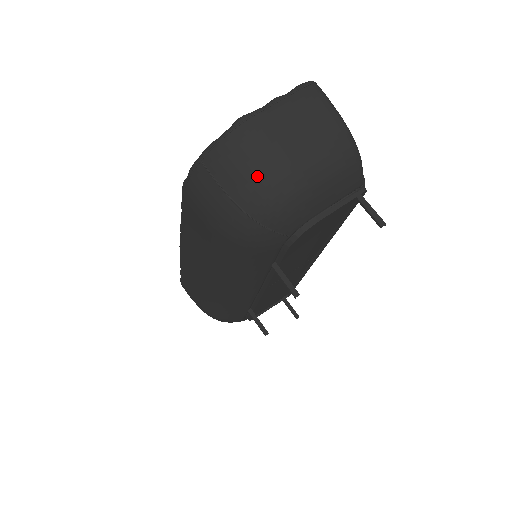
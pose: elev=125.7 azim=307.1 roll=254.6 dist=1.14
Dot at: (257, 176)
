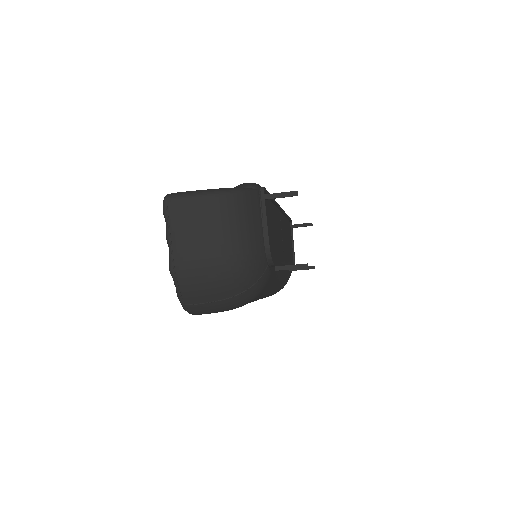
Dot at: (219, 280)
